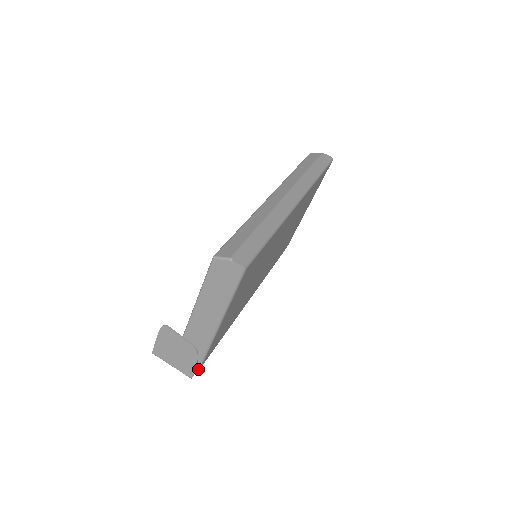
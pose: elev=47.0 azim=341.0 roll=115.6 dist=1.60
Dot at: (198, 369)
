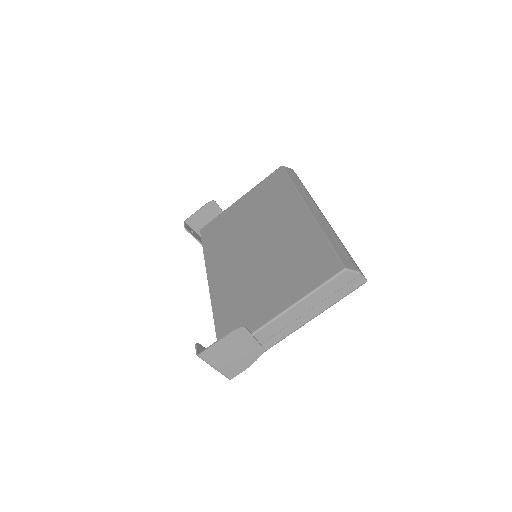
Dot at: occluded
